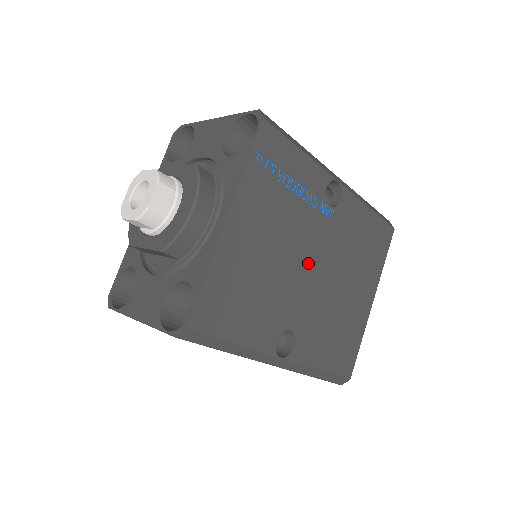
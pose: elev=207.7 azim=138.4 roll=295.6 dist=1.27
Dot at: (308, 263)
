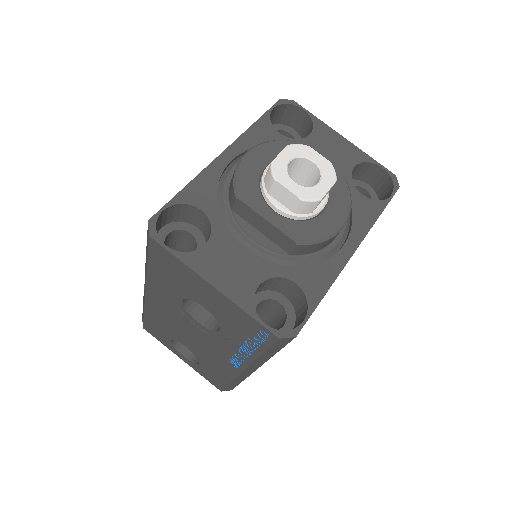
Dot at: occluded
